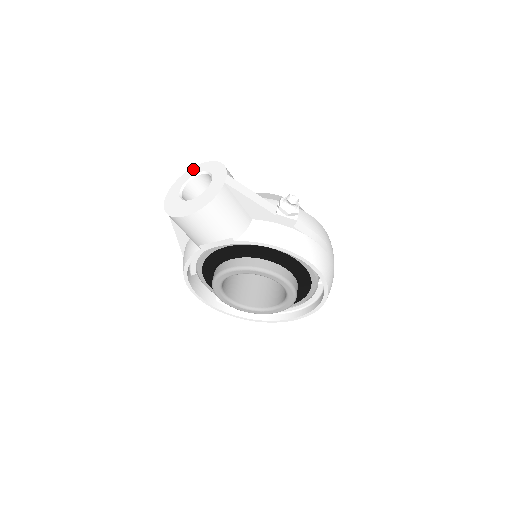
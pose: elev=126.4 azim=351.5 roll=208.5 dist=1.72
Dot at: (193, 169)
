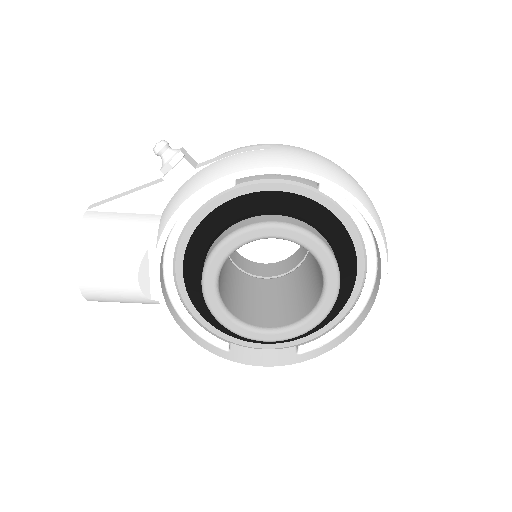
Dot at: occluded
